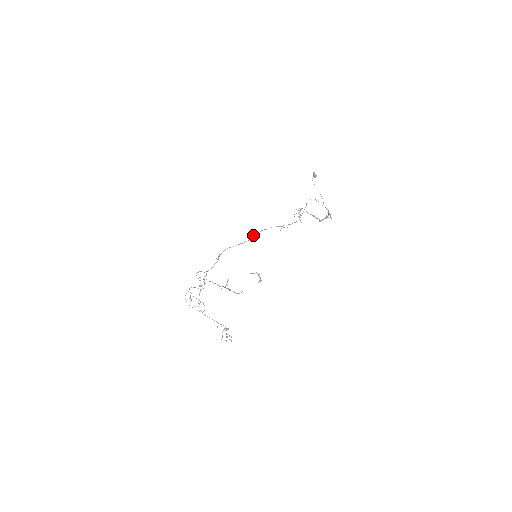
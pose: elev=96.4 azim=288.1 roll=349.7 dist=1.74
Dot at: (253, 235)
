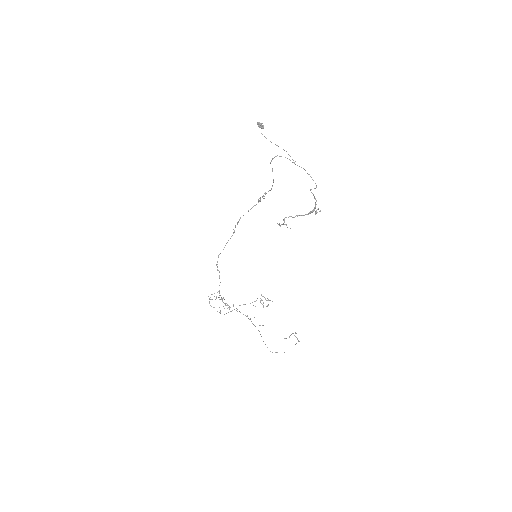
Dot at: occluded
